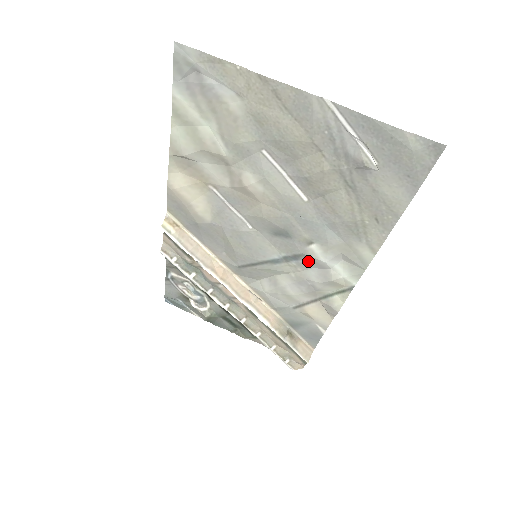
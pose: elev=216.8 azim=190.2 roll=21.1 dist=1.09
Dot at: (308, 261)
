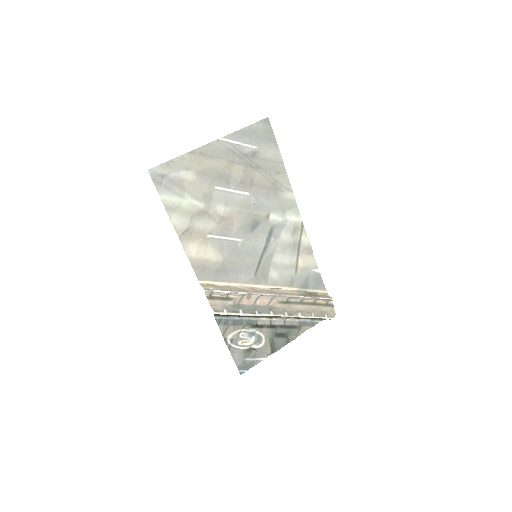
Dot at: (276, 230)
